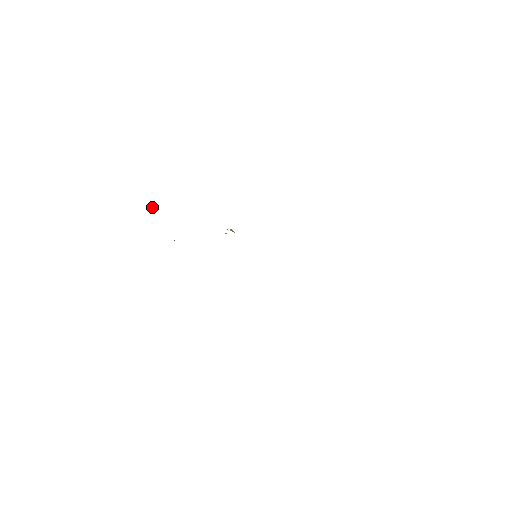
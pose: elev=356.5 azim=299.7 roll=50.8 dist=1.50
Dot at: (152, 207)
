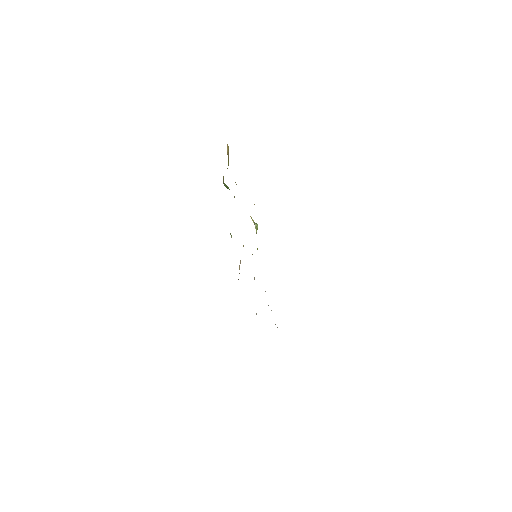
Dot at: (228, 148)
